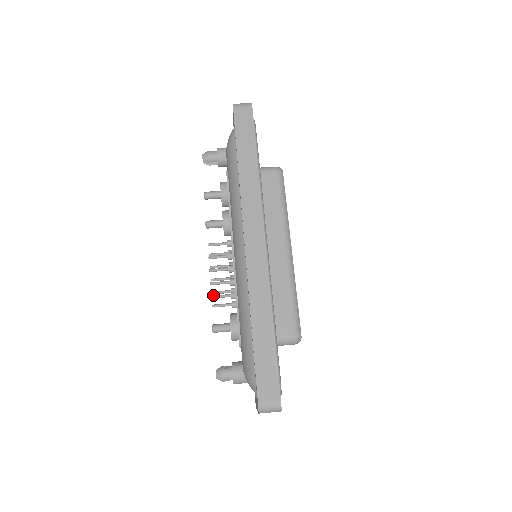
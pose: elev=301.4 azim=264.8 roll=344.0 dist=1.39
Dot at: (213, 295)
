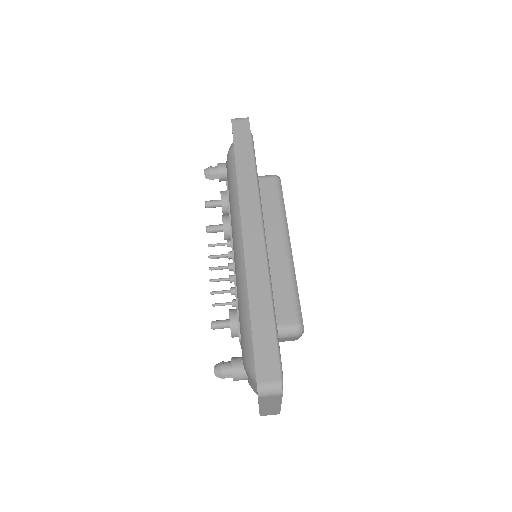
Dot at: occluded
